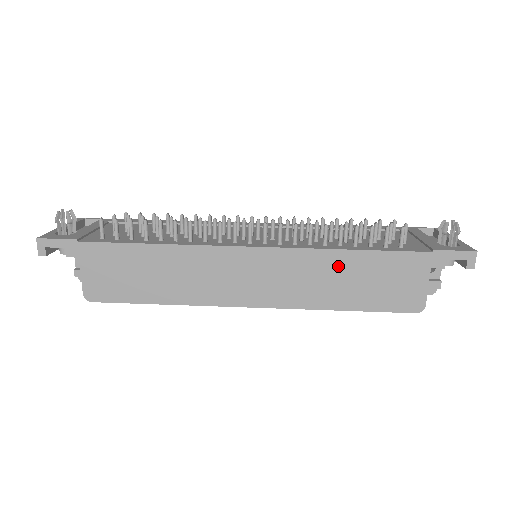
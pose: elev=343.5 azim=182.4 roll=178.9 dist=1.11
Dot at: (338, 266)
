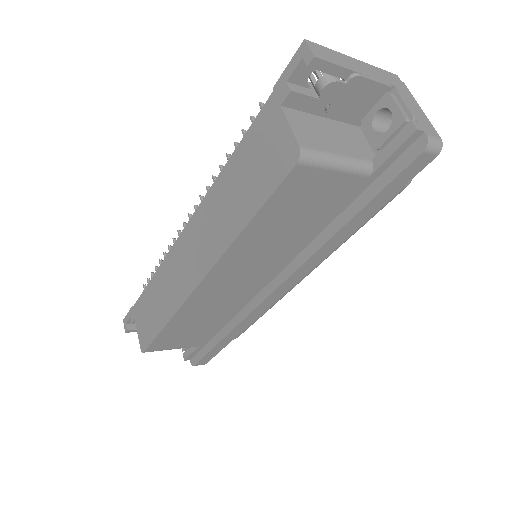
Dot at: (226, 187)
